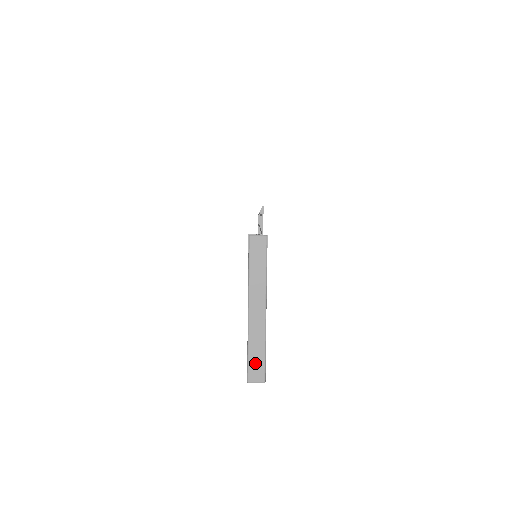
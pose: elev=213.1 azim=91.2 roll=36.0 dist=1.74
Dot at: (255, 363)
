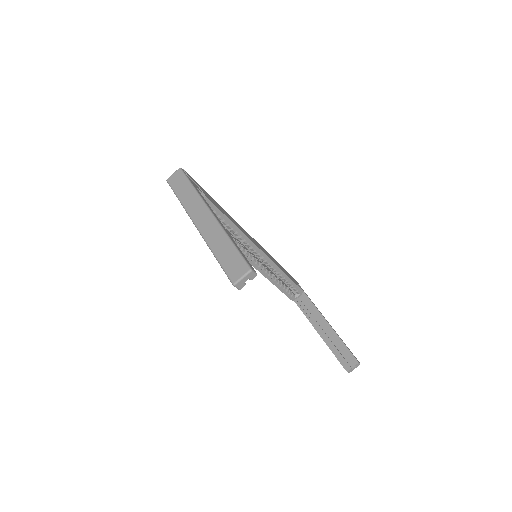
Dot at: (229, 261)
